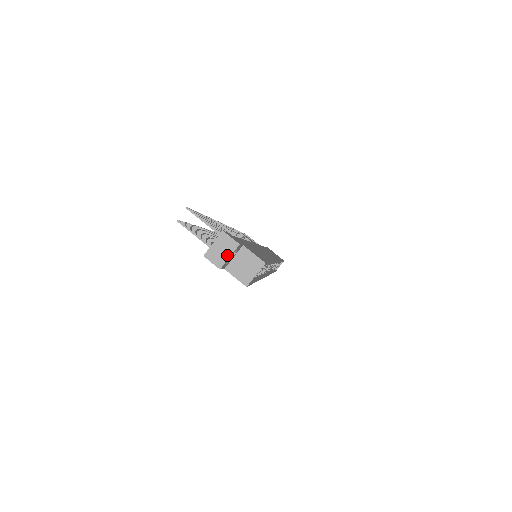
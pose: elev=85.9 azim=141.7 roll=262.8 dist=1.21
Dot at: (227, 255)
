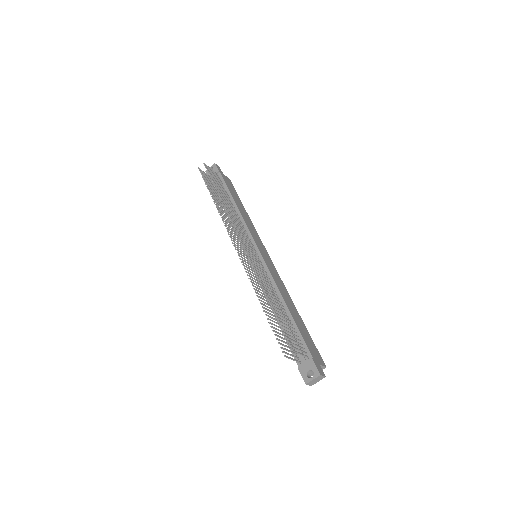
Dot at: (318, 381)
